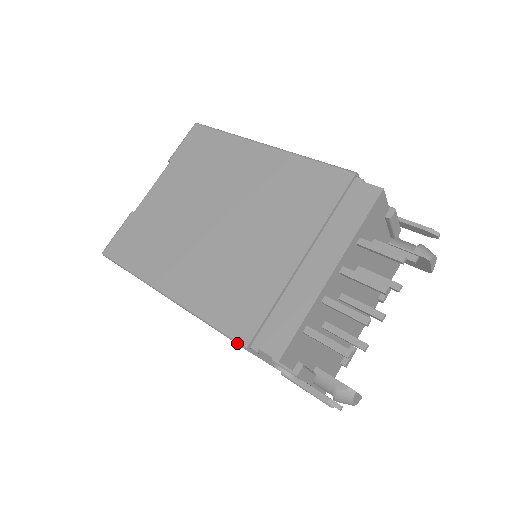
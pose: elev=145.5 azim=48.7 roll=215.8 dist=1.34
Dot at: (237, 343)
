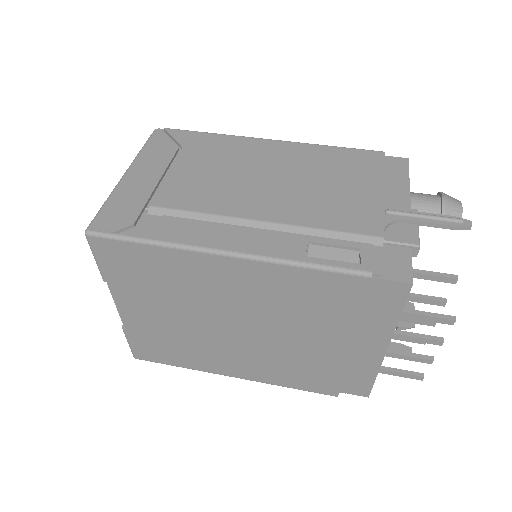
Dot at: occluded
